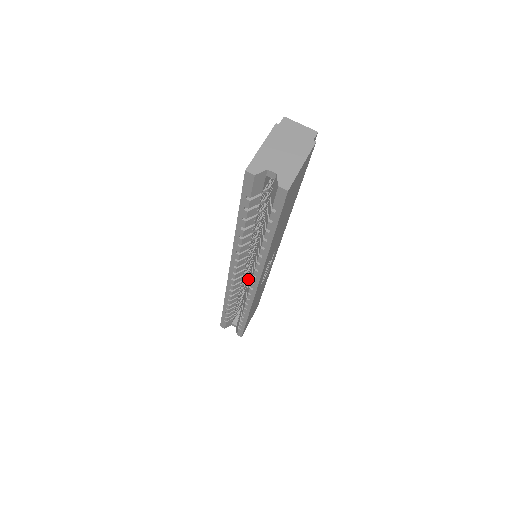
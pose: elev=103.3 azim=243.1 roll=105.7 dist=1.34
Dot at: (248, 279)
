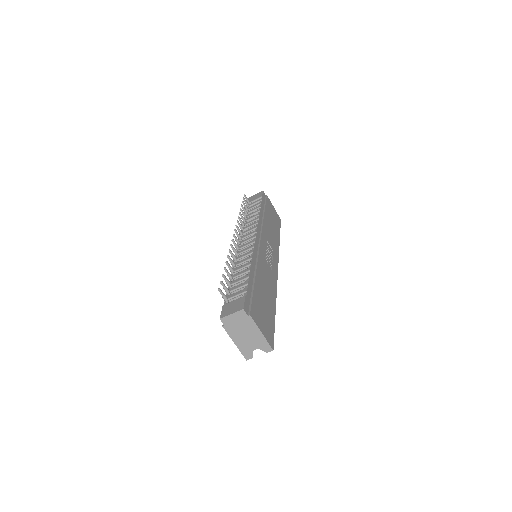
Dot at: occluded
